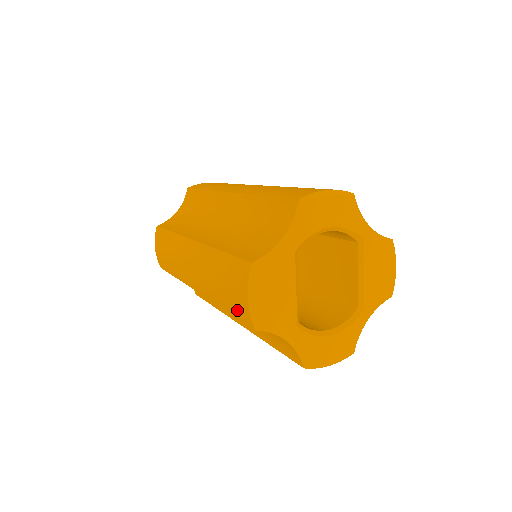
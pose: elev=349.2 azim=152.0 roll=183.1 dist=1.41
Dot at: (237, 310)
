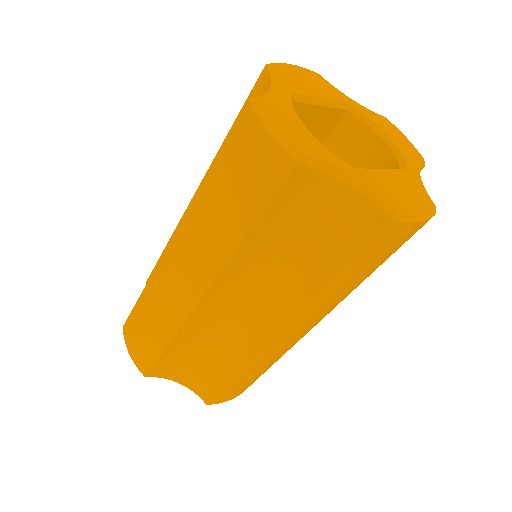
Dot at: occluded
